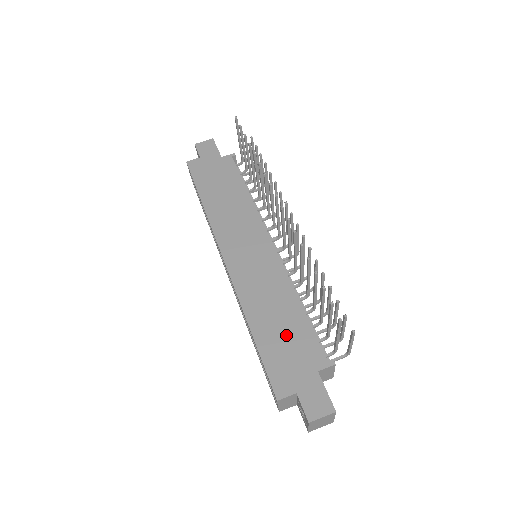
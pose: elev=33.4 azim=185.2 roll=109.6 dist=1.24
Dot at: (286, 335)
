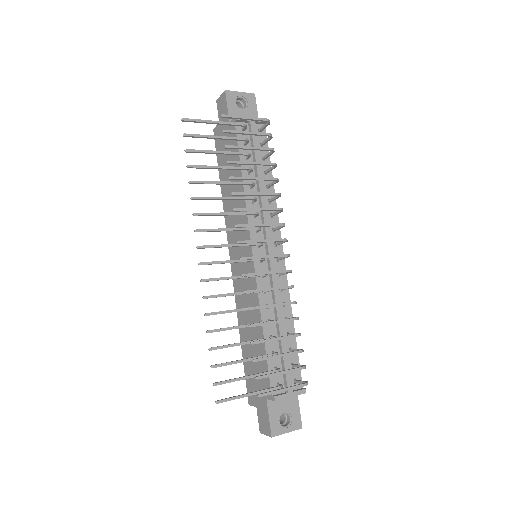
Dot at: (254, 356)
